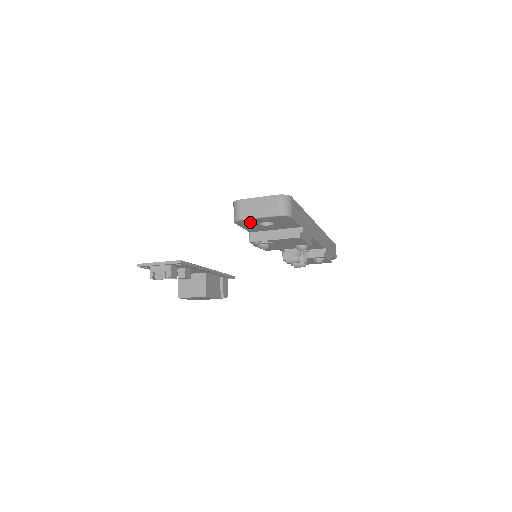
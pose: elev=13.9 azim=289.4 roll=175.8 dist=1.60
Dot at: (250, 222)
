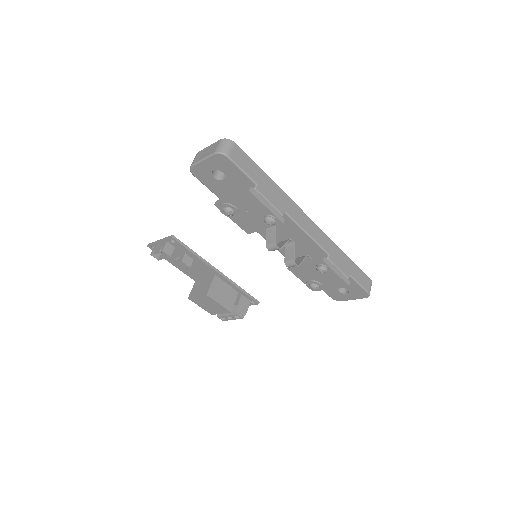
Dot at: (203, 171)
